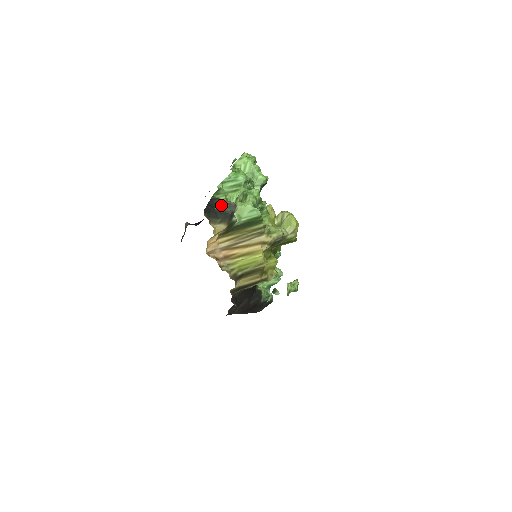
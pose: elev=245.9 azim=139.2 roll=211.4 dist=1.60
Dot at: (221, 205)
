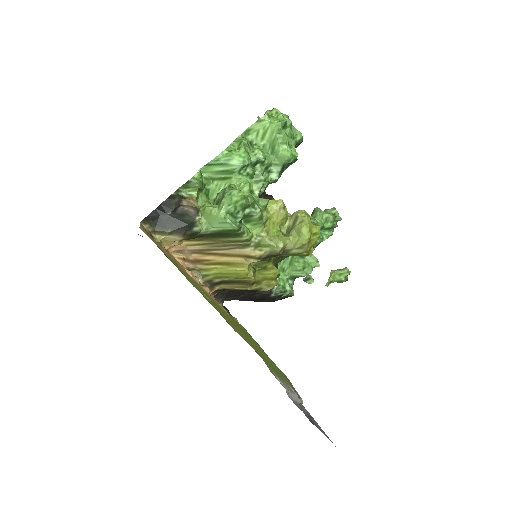
Dot at: (177, 210)
